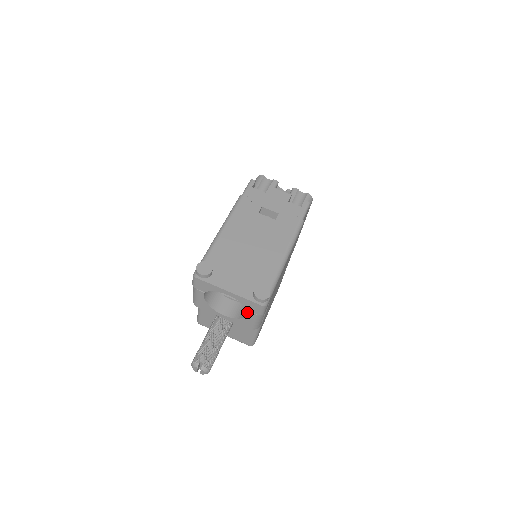
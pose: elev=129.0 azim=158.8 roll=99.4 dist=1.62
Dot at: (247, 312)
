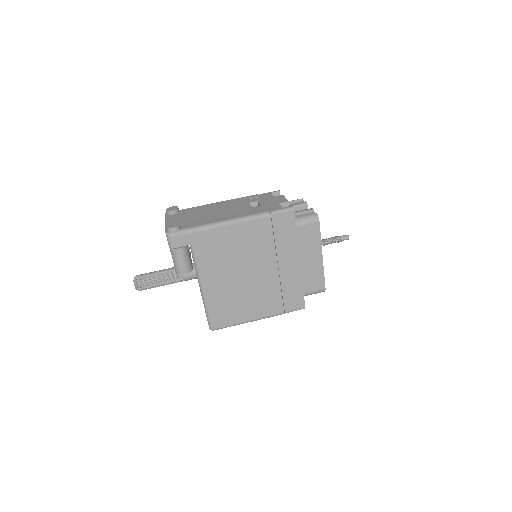
Dot at: occluded
